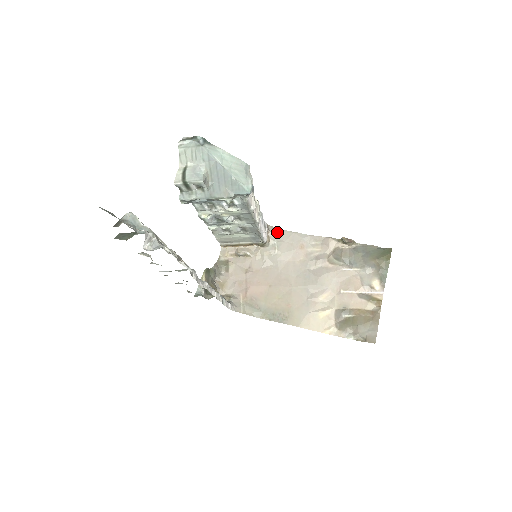
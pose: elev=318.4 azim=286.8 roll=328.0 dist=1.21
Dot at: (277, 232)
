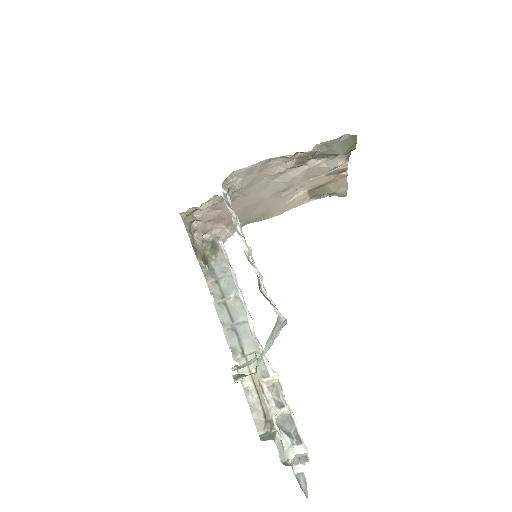
Dot at: (231, 177)
